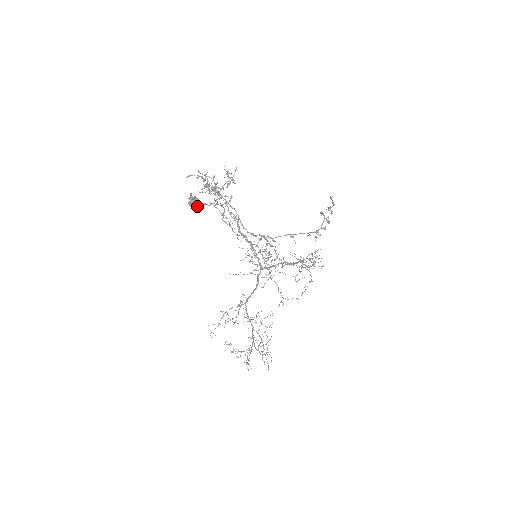
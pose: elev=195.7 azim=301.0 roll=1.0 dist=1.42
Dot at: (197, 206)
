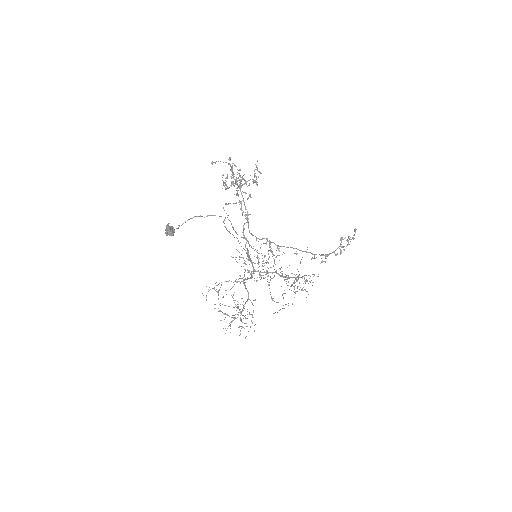
Dot at: (171, 235)
